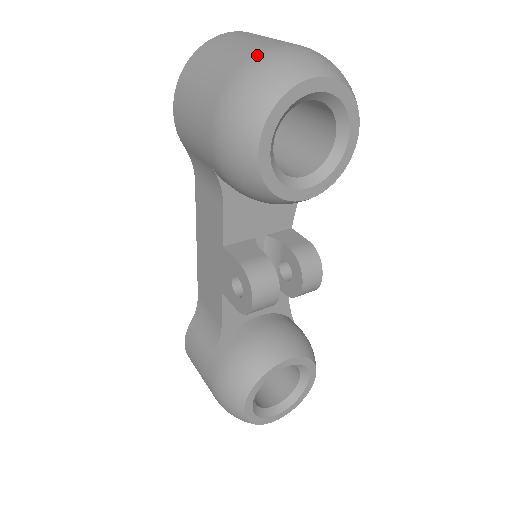
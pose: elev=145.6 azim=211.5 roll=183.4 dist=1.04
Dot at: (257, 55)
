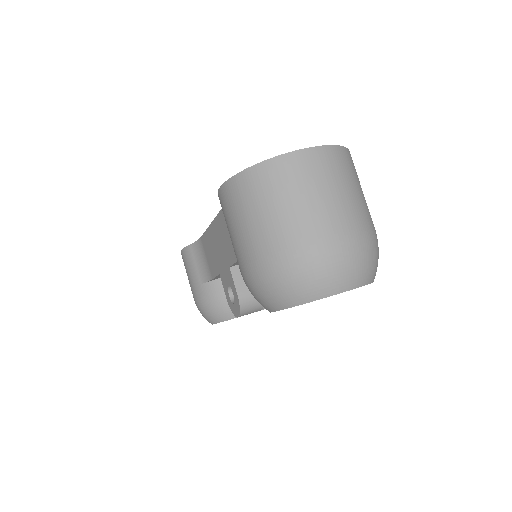
Dot at: (305, 250)
